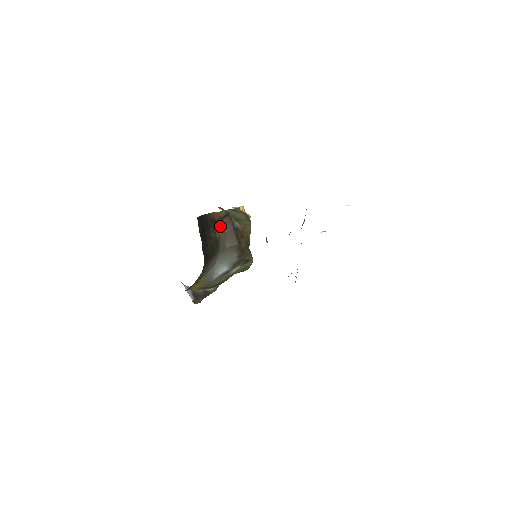
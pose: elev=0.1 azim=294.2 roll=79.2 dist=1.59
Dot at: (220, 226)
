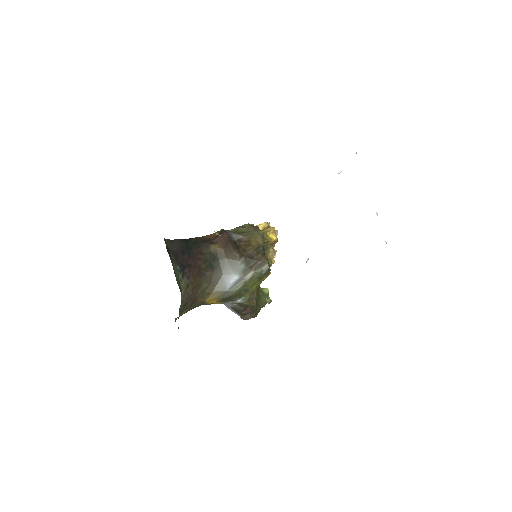
Dot at: (216, 242)
